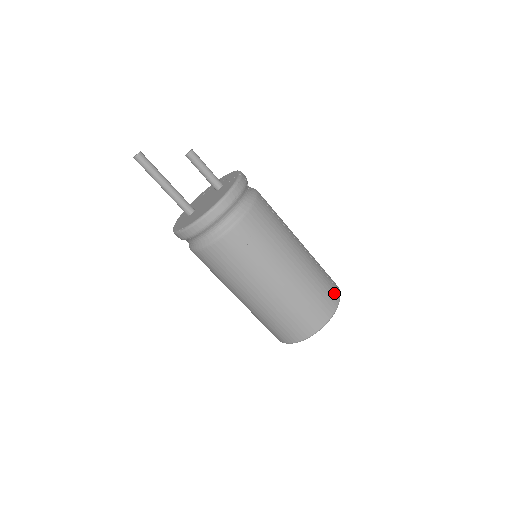
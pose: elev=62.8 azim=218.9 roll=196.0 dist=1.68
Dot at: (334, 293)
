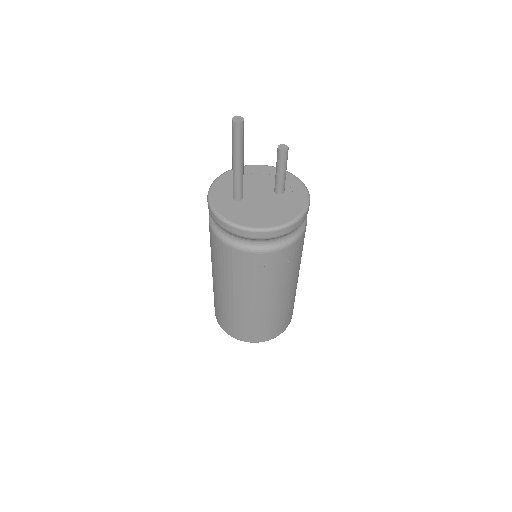
Dot at: (291, 316)
